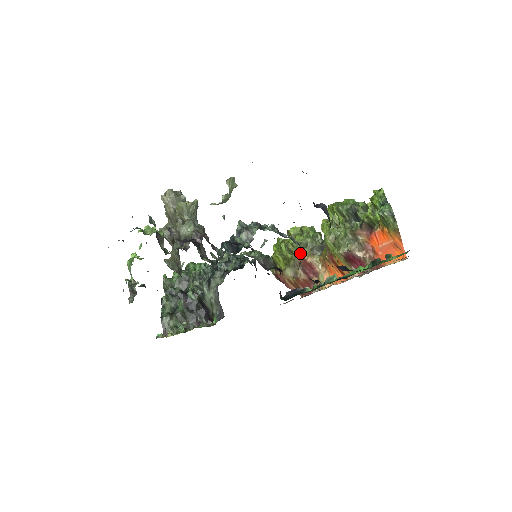
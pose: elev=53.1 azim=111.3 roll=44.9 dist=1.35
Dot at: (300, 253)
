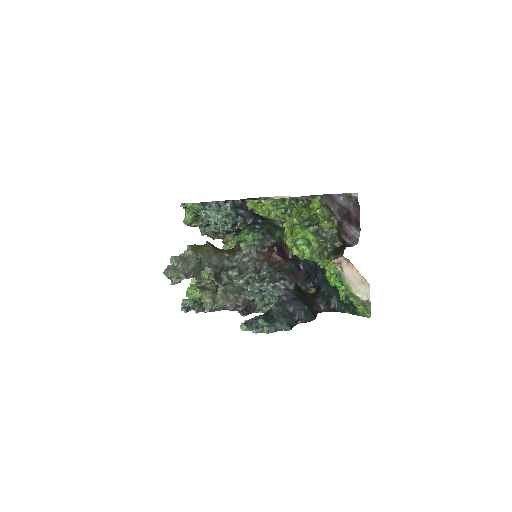
Dot at: occluded
